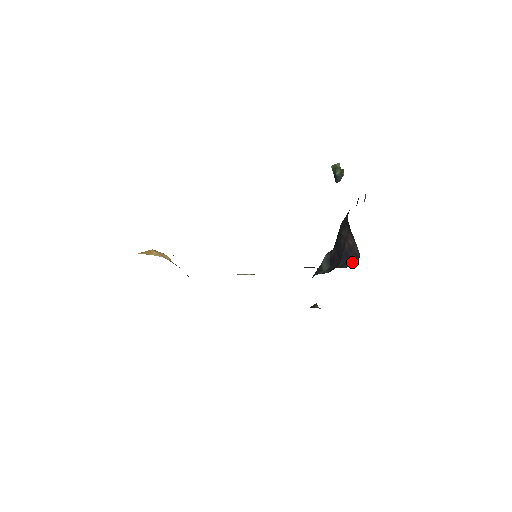
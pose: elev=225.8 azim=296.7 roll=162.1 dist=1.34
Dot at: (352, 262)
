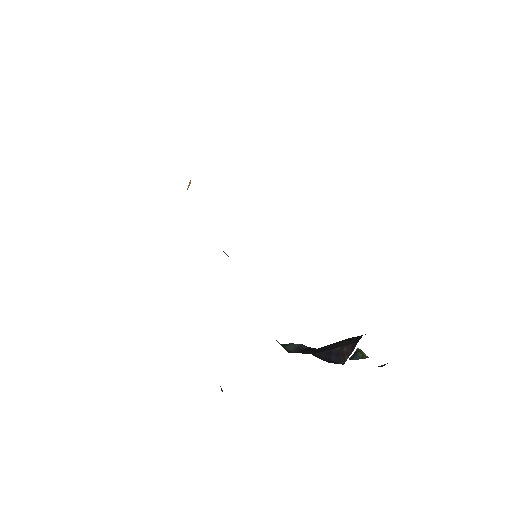
Dot at: (329, 361)
